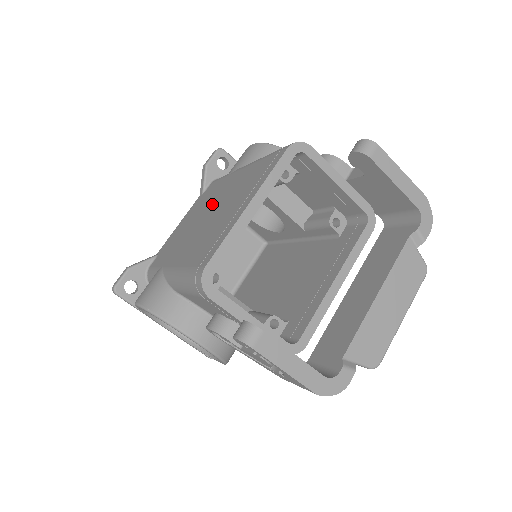
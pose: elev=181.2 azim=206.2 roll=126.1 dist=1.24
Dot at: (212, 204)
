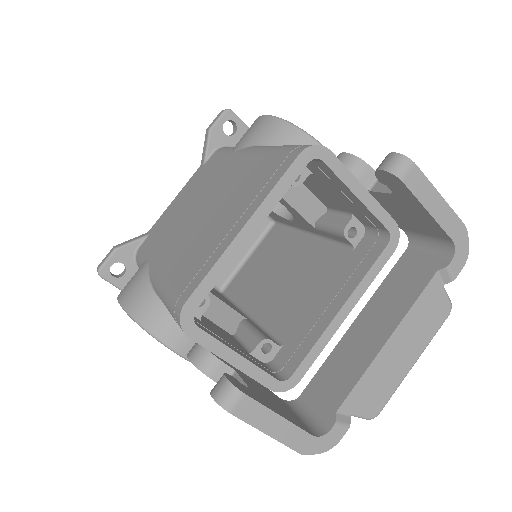
Dot at: (209, 192)
